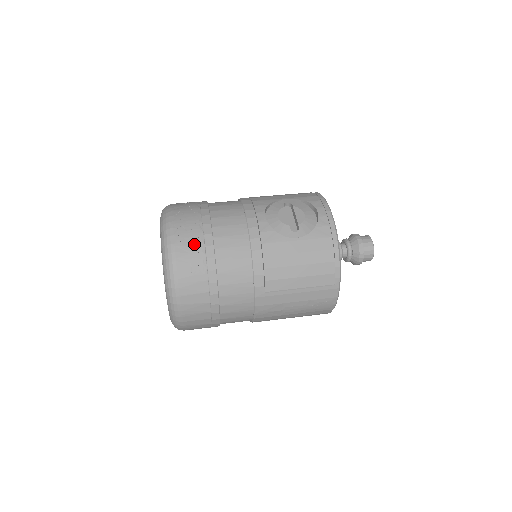
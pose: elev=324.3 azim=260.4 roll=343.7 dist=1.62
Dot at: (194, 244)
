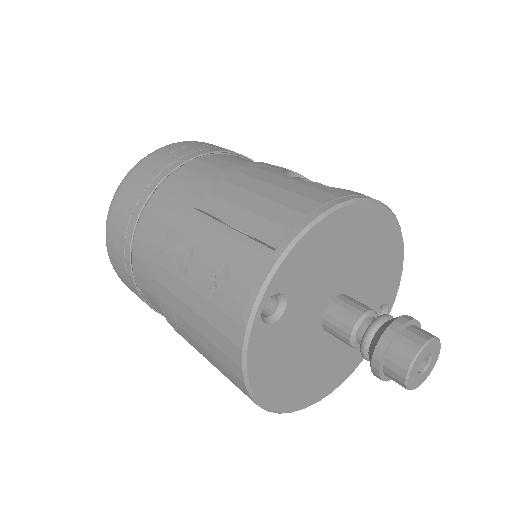
Dot at: (204, 146)
